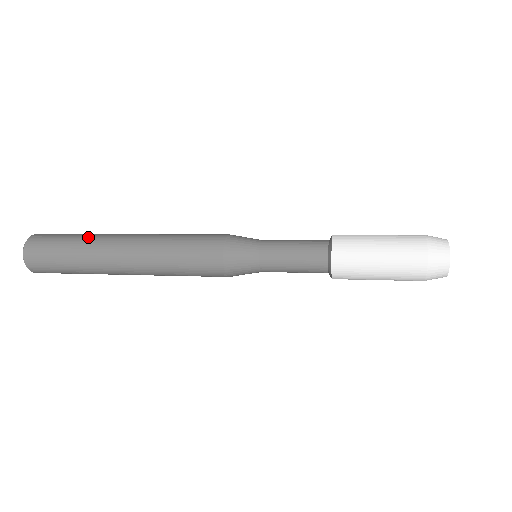
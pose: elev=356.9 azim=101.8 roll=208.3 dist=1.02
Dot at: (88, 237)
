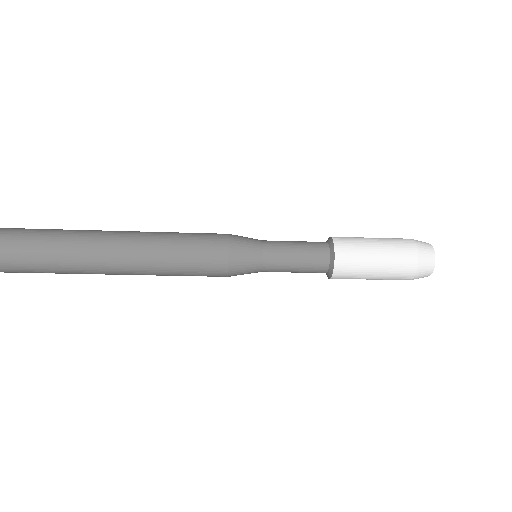
Dot at: (73, 231)
